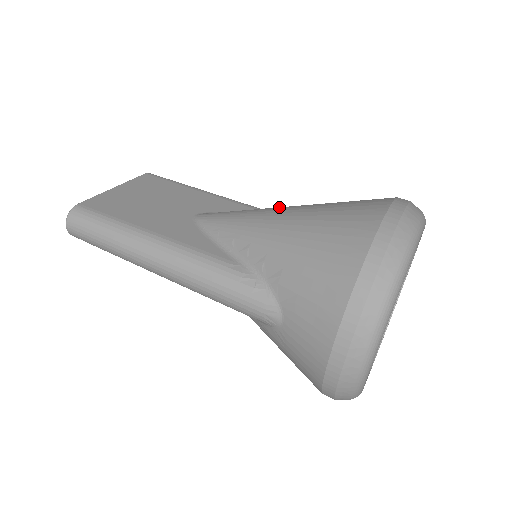
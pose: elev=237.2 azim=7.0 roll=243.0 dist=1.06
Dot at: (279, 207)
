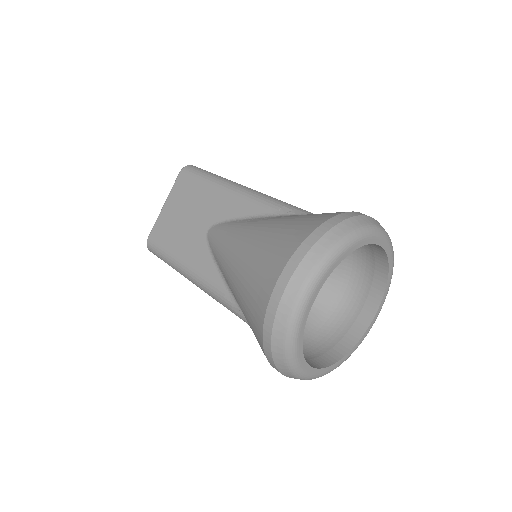
Dot at: (241, 237)
